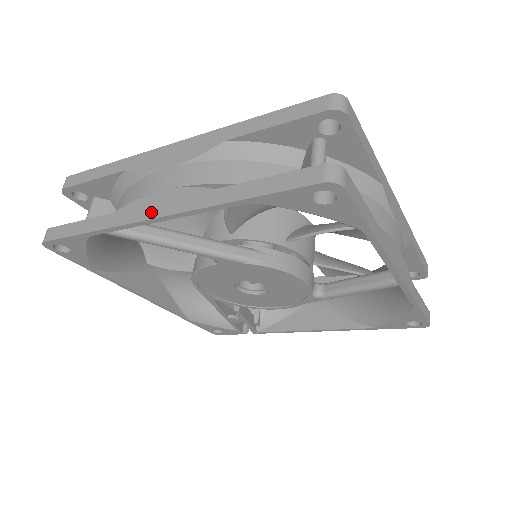
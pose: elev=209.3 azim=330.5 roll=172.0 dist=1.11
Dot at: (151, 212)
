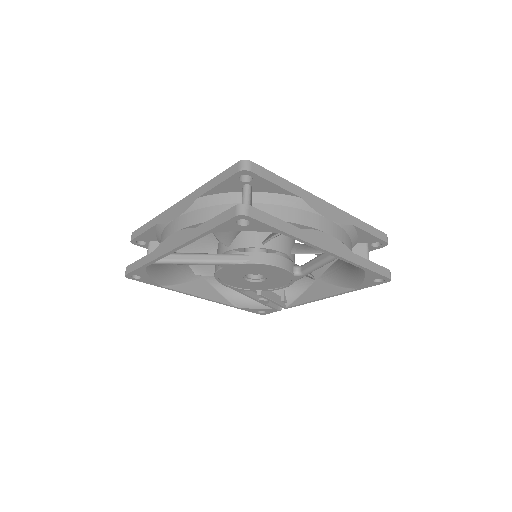
Dot at: (169, 247)
